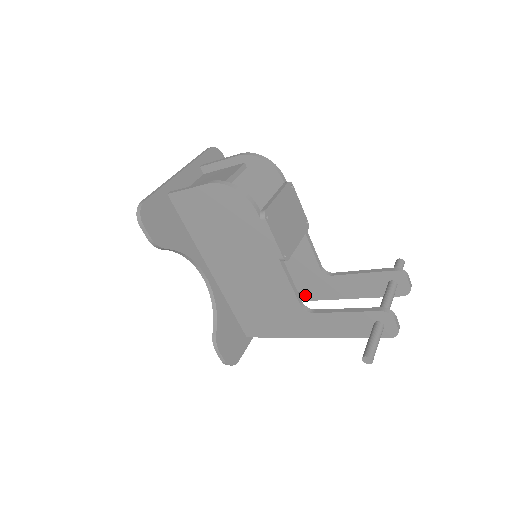
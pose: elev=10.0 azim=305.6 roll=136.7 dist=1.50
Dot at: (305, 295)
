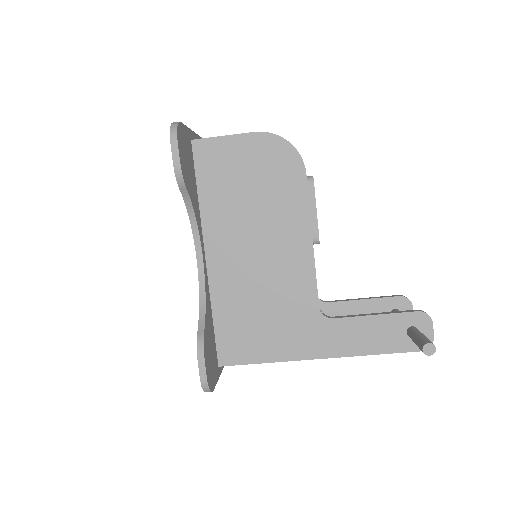
Dot at: occluded
